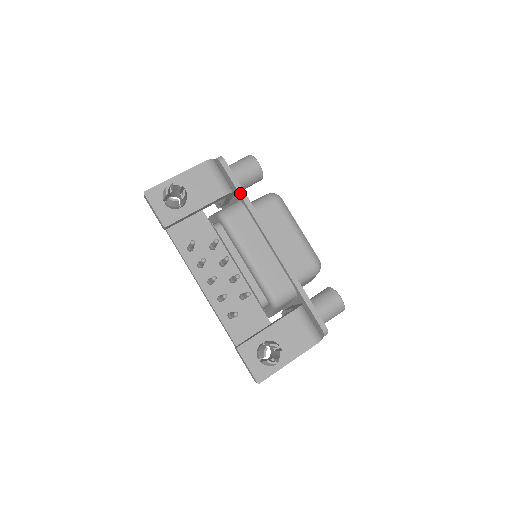
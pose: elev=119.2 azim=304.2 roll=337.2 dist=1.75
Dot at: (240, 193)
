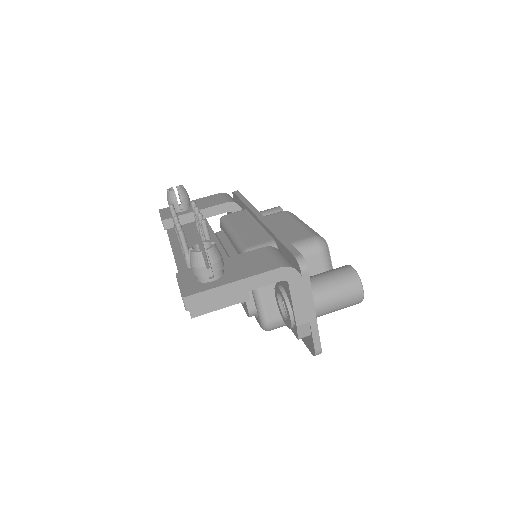
Dot at: (242, 200)
